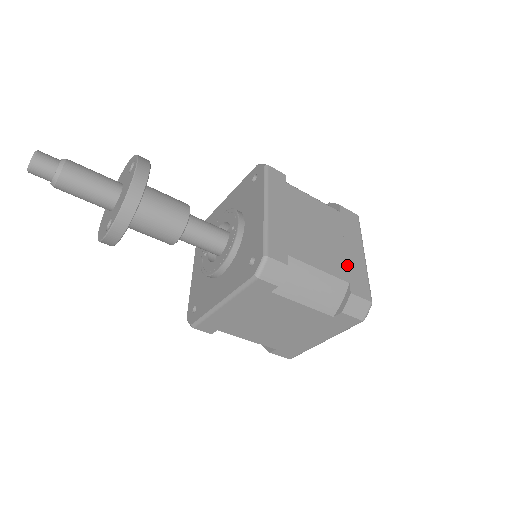
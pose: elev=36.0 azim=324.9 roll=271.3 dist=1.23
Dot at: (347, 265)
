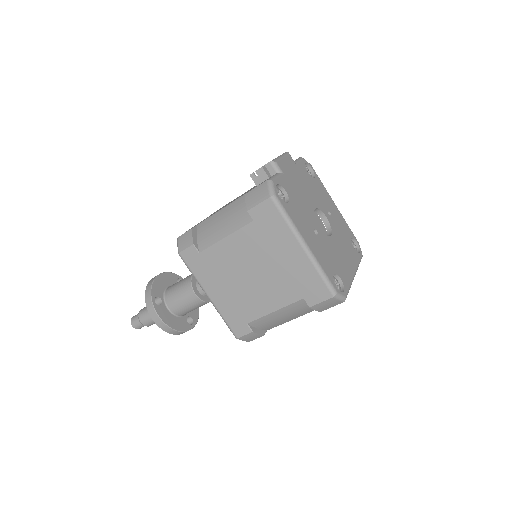
Dot at: (292, 281)
